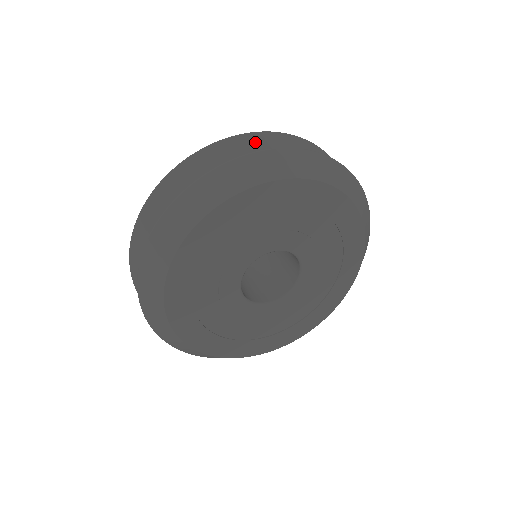
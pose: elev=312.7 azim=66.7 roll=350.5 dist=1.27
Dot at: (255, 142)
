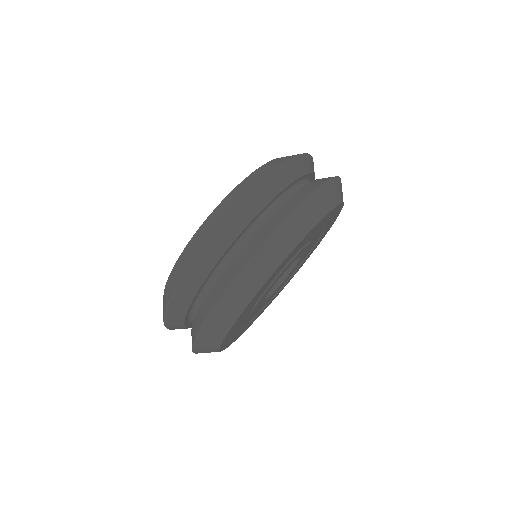
Dot at: (260, 197)
